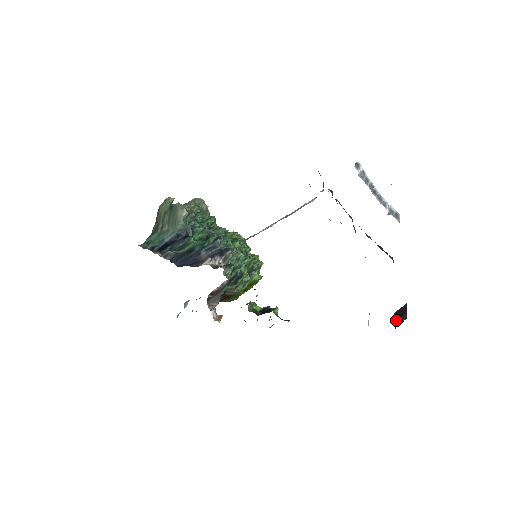
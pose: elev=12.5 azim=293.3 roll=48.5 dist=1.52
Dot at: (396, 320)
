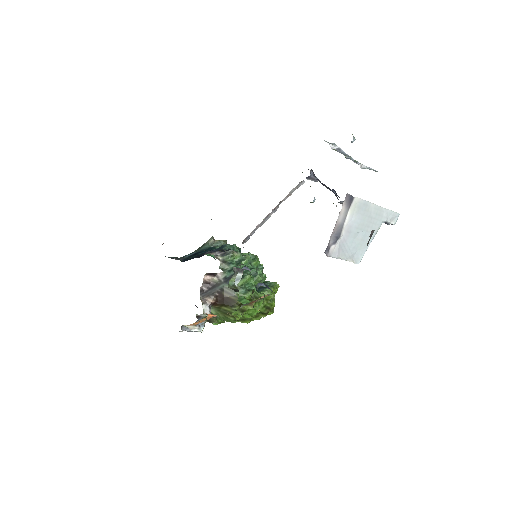
Dot at: occluded
